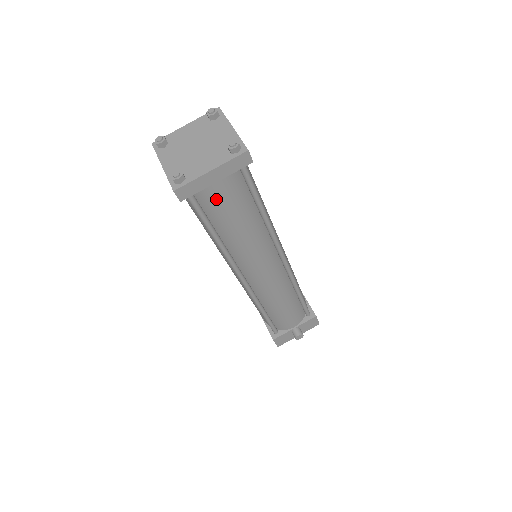
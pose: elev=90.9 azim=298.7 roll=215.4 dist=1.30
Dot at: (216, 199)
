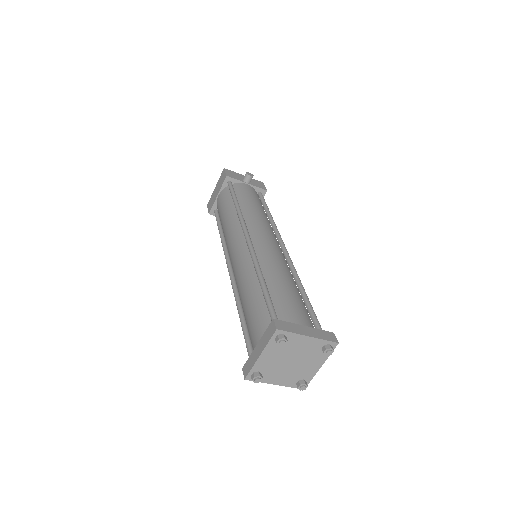
Dot at: occluded
